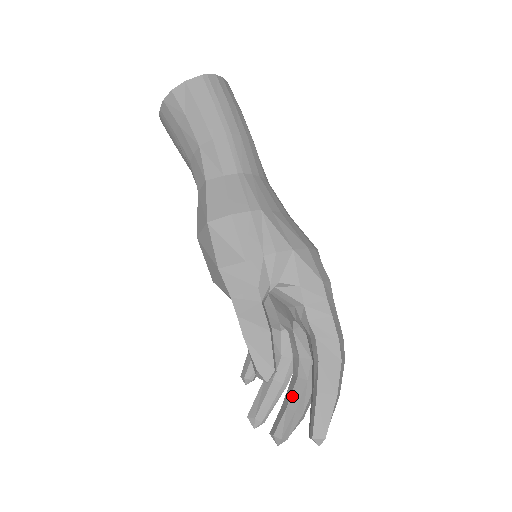
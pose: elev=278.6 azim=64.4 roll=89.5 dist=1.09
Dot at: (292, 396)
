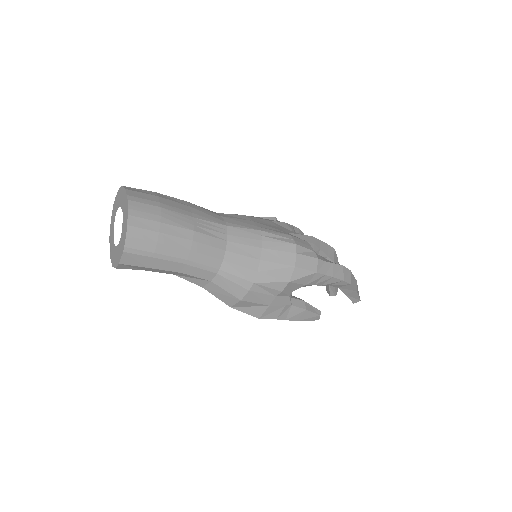
Dot at: occluded
